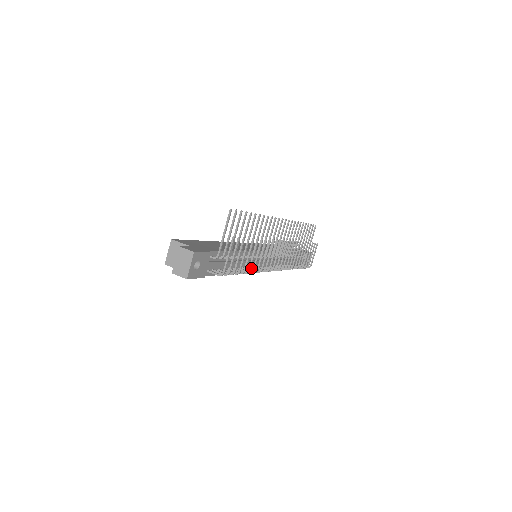
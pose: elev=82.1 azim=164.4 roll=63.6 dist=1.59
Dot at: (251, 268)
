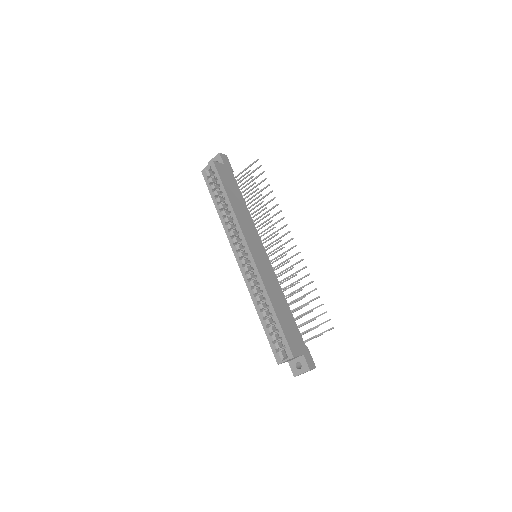
Dot at: occluded
